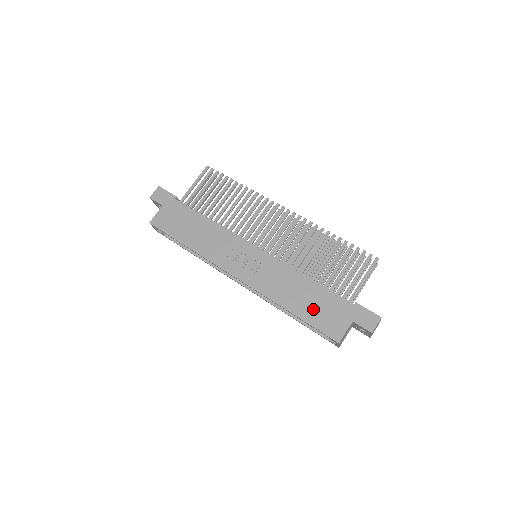
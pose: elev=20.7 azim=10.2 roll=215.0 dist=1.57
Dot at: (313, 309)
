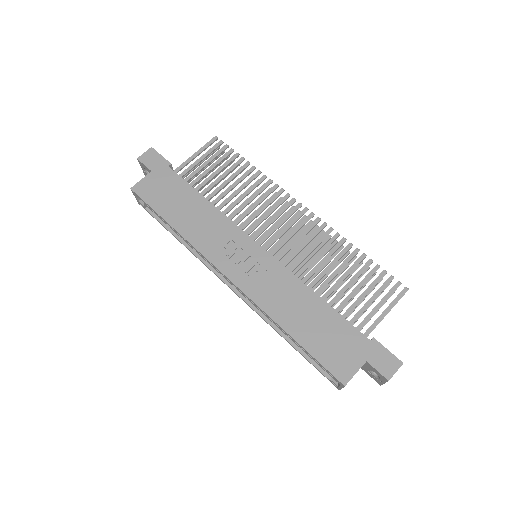
Dot at: (318, 336)
